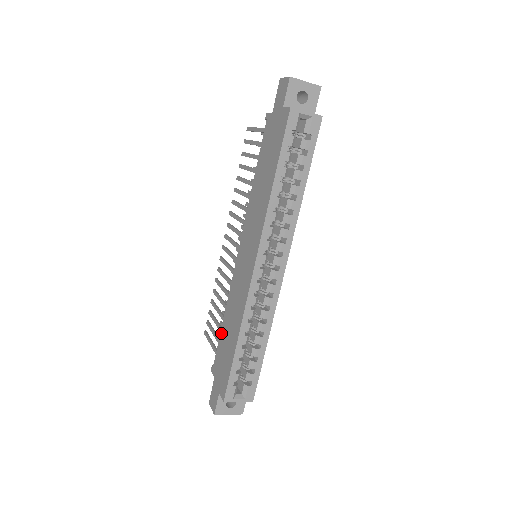
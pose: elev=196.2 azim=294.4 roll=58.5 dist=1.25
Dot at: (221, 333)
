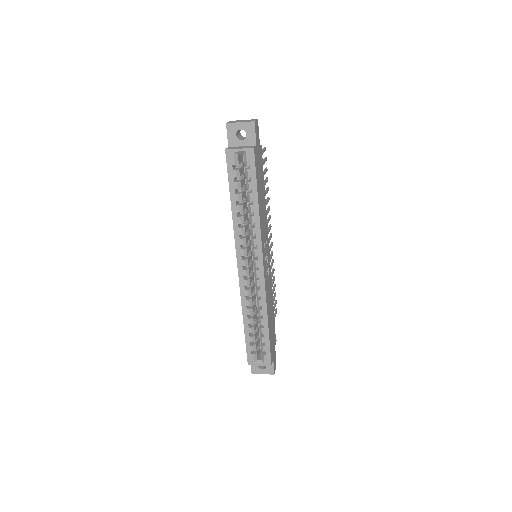
Dot at: occluded
